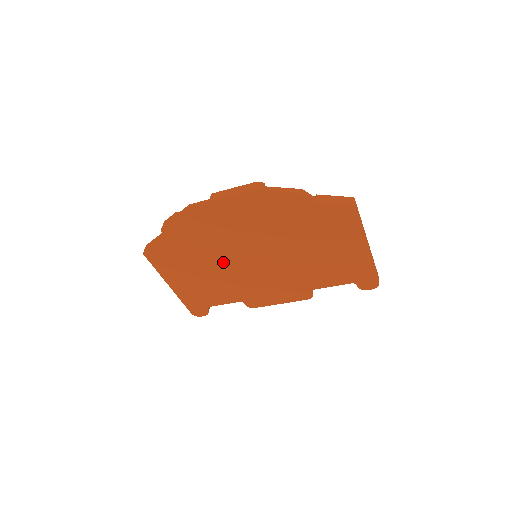
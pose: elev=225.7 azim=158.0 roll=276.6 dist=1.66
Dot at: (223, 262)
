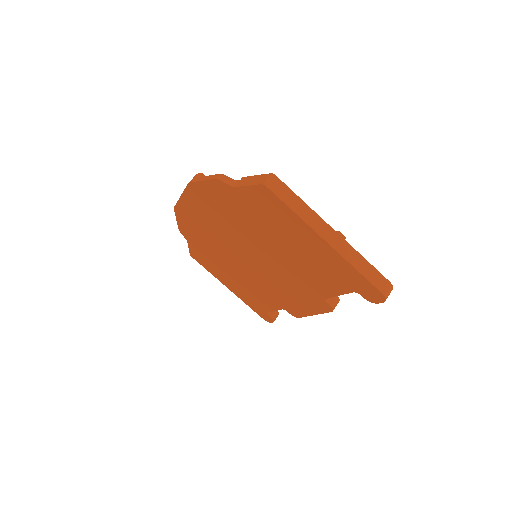
Dot at: (236, 263)
